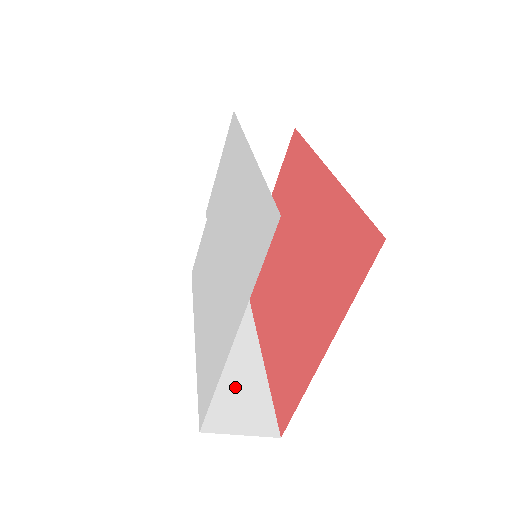
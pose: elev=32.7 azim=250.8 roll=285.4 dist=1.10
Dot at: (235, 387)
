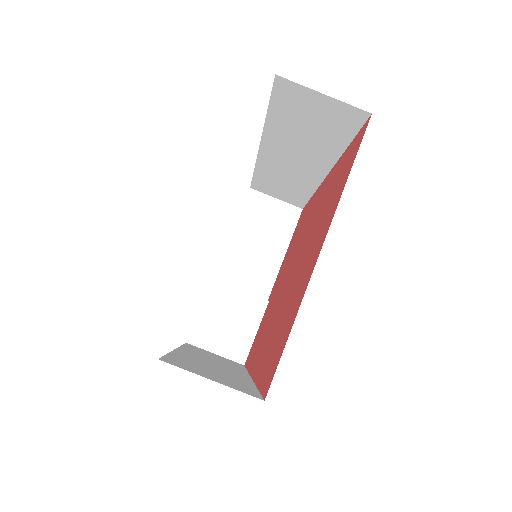
Dot at: (213, 371)
